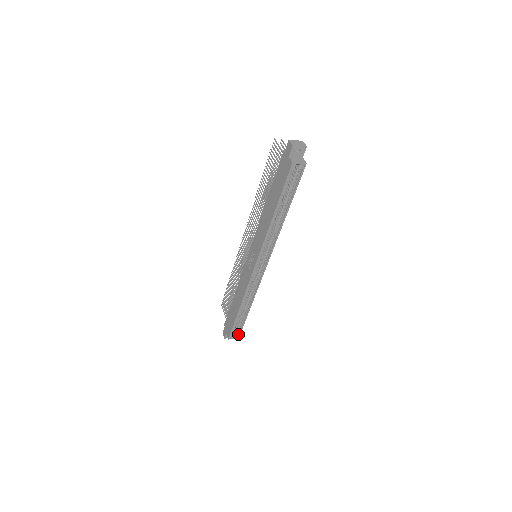
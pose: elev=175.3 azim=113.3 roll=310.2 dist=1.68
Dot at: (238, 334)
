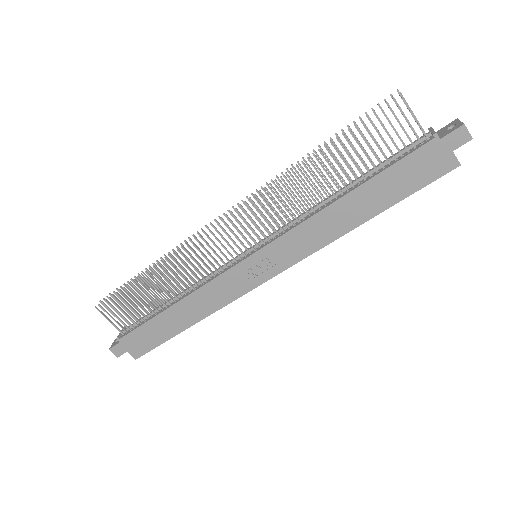
Dot at: occluded
